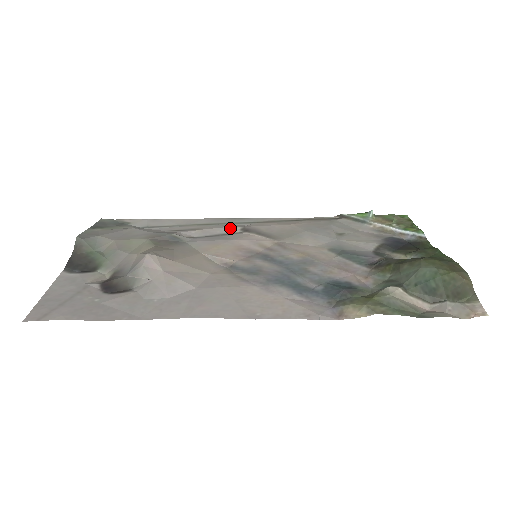
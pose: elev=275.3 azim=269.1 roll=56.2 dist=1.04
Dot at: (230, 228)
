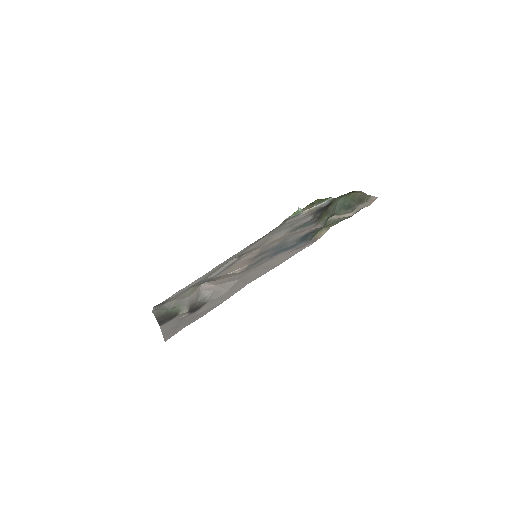
Dot at: (231, 261)
